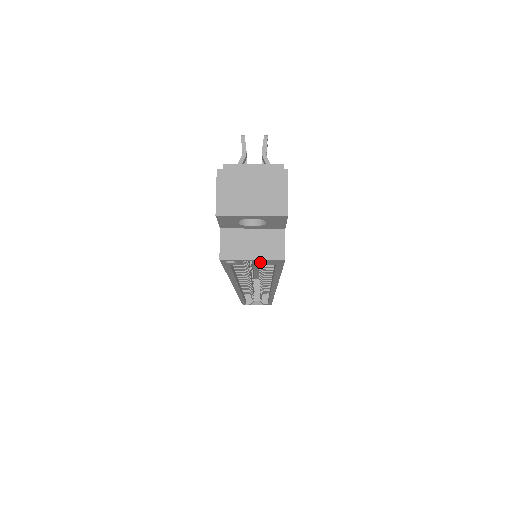
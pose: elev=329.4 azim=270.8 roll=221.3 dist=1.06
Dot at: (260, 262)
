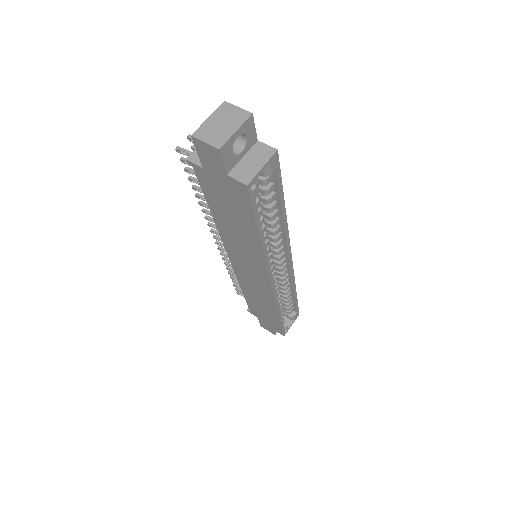
Dot at: (266, 195)
